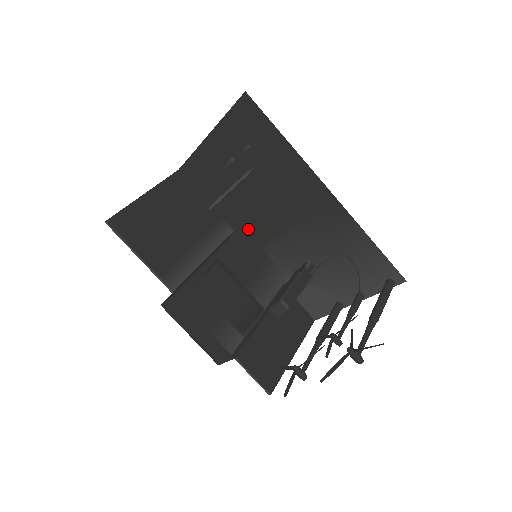
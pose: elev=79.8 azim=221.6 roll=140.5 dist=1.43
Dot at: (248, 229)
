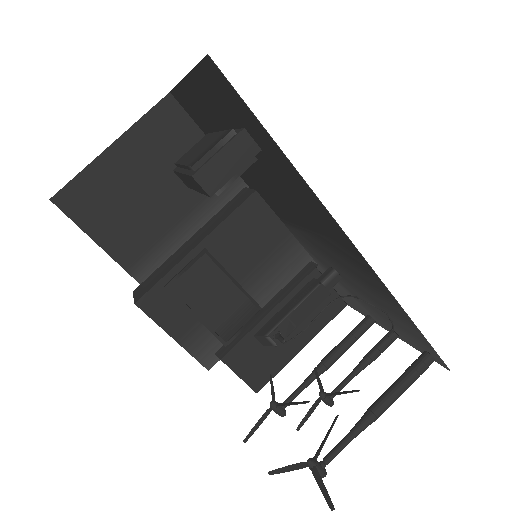
Dot at: (264, 197)
